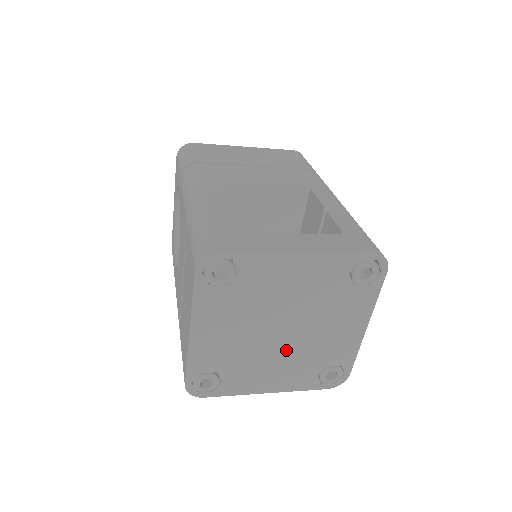
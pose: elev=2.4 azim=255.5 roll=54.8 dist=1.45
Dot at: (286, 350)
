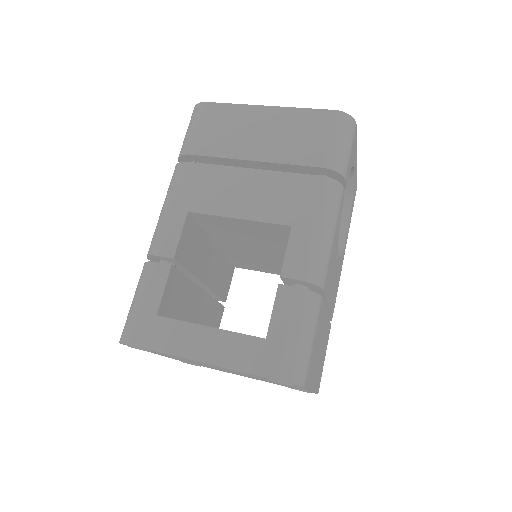
Dot at: occluded
